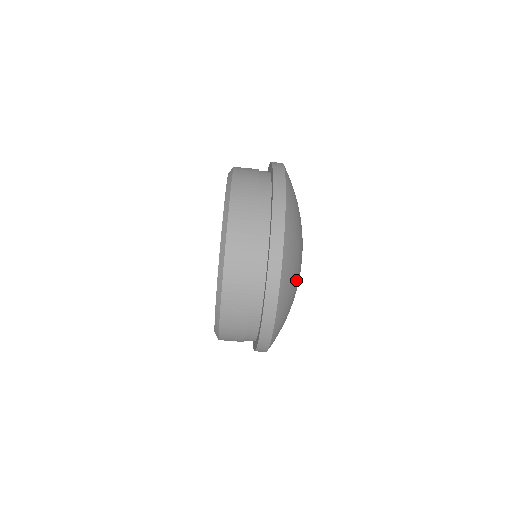
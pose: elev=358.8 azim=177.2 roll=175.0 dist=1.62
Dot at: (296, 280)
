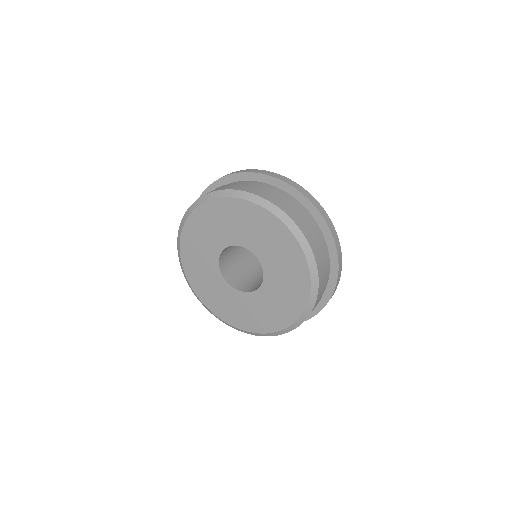
Dot at: occluded
